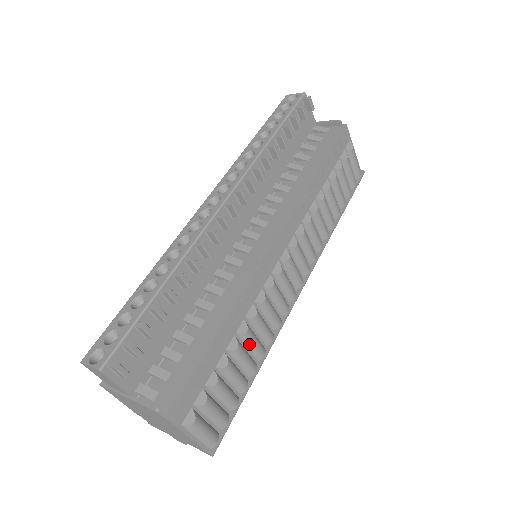
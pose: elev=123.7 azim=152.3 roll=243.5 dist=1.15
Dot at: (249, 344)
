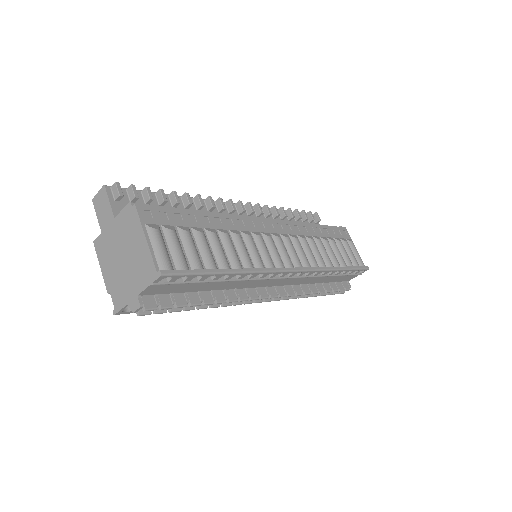
Dot at: (227, 246)
